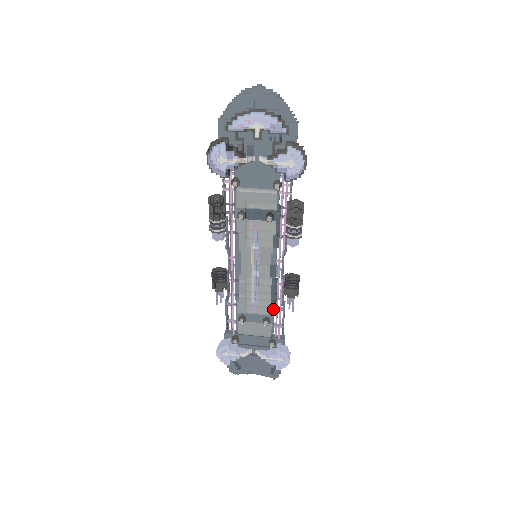
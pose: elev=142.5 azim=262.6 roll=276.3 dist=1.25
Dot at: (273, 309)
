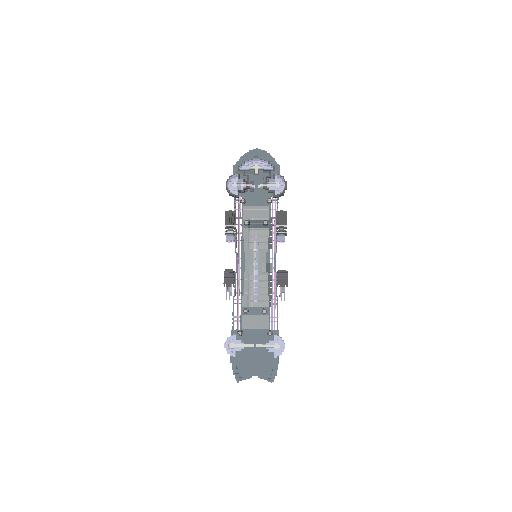
Dot at: (269, 301)
